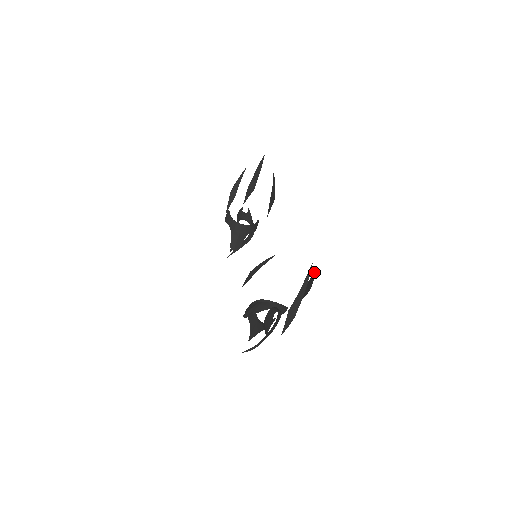
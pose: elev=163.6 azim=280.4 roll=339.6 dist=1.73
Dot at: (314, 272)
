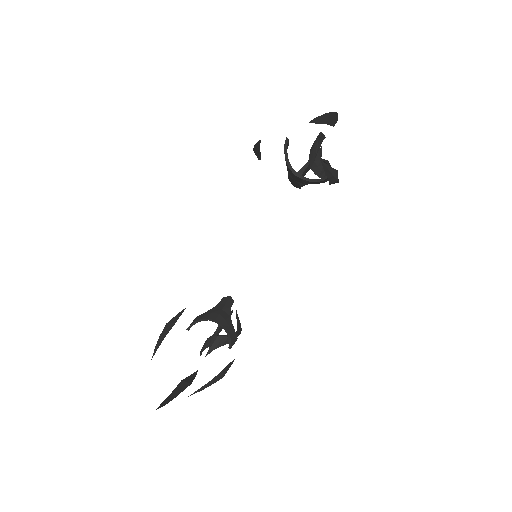
Dot at: (196, 391)
